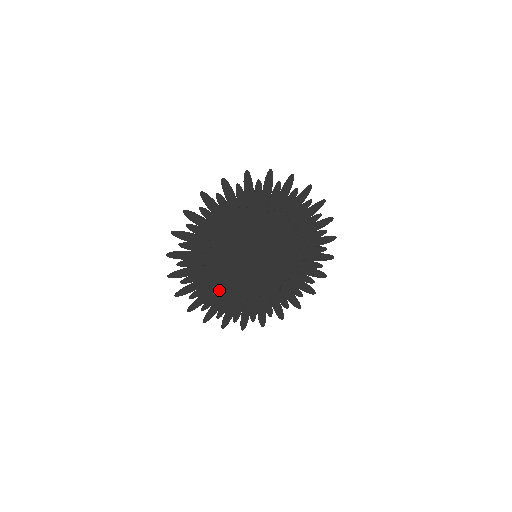
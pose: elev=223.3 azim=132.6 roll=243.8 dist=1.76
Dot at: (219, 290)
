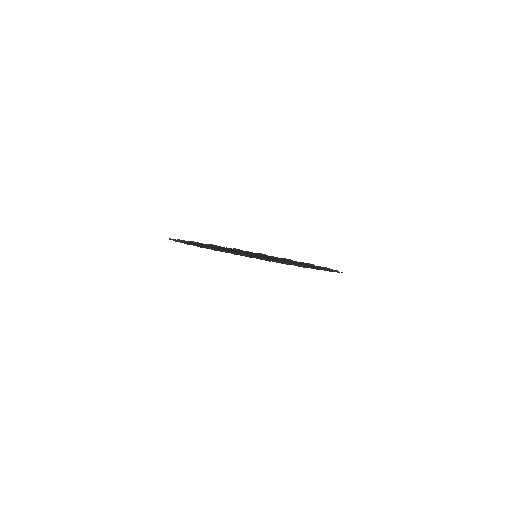
Dot at: occluded
